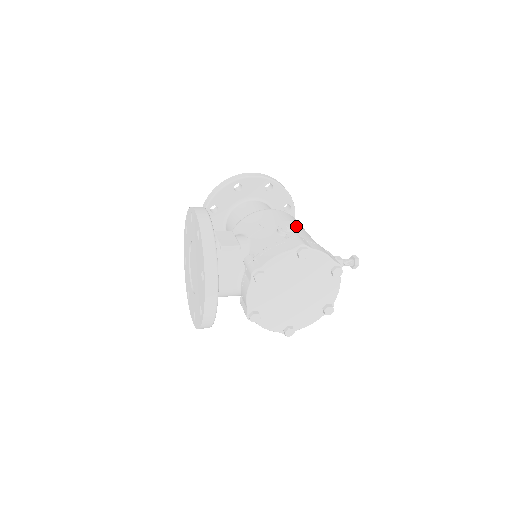
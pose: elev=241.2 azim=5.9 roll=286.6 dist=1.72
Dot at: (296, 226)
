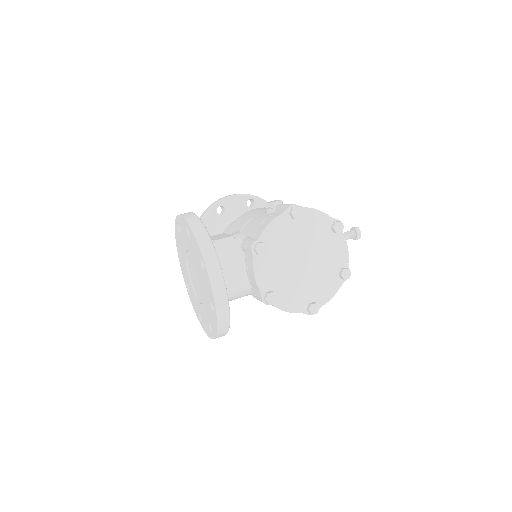
Dot at: occluded
